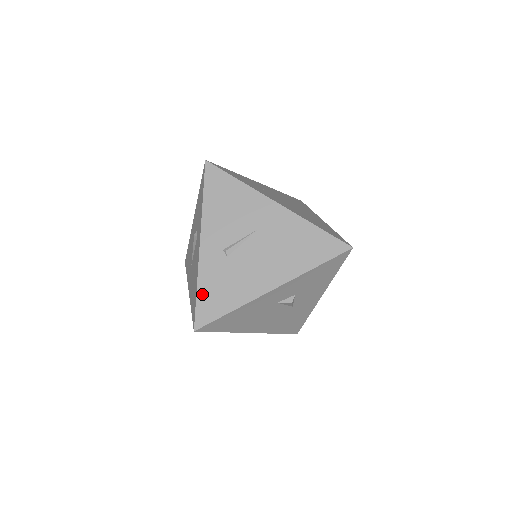
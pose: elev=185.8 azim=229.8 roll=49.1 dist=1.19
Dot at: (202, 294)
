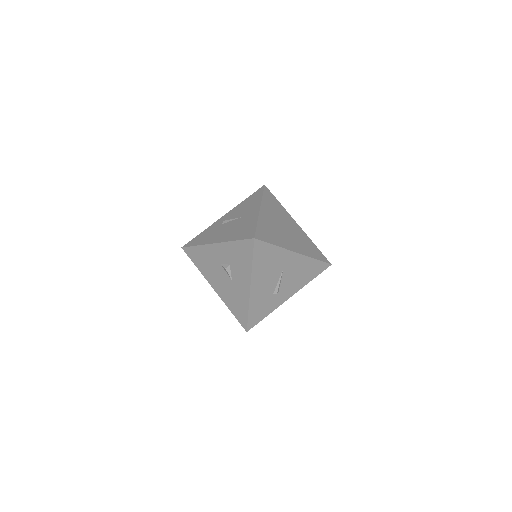
Dot at: (200, 235)
